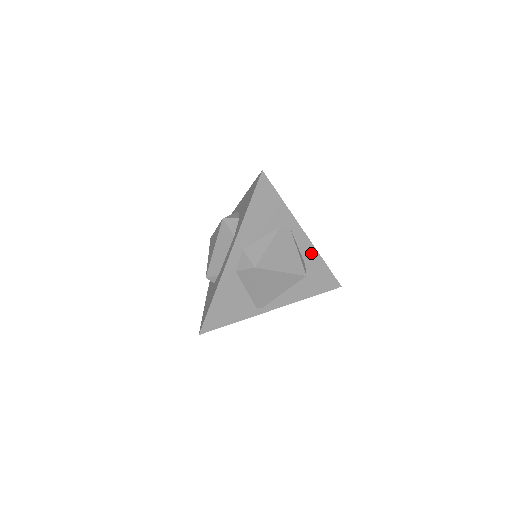
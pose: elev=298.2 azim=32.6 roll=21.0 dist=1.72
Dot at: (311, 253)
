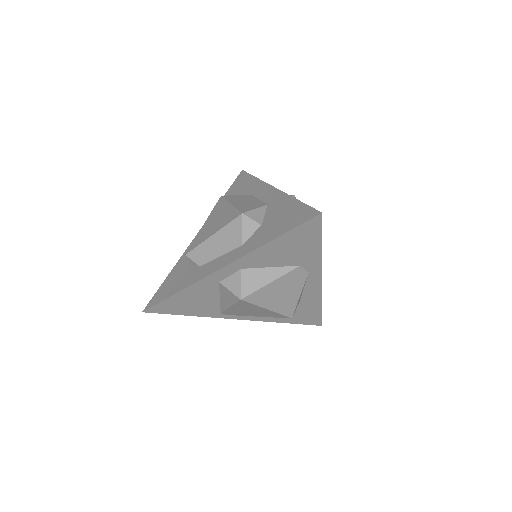
Dot at: (314, 295)
